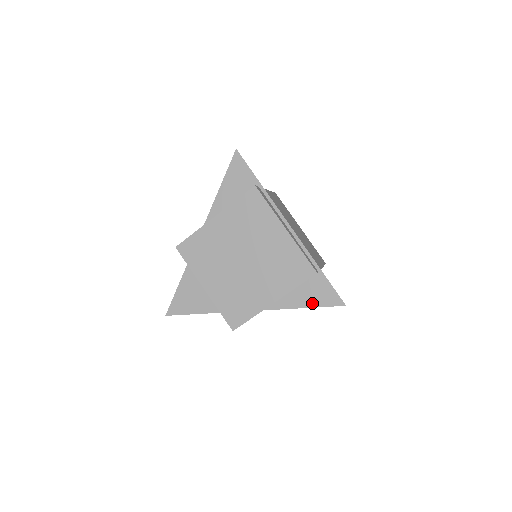
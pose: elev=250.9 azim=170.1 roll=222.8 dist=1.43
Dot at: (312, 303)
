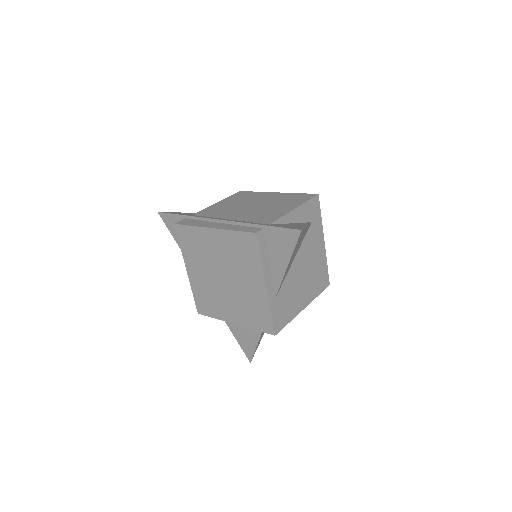
Dot at: (286, 256)
